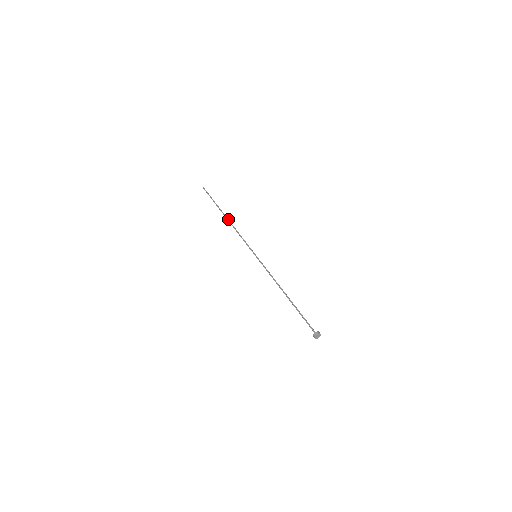
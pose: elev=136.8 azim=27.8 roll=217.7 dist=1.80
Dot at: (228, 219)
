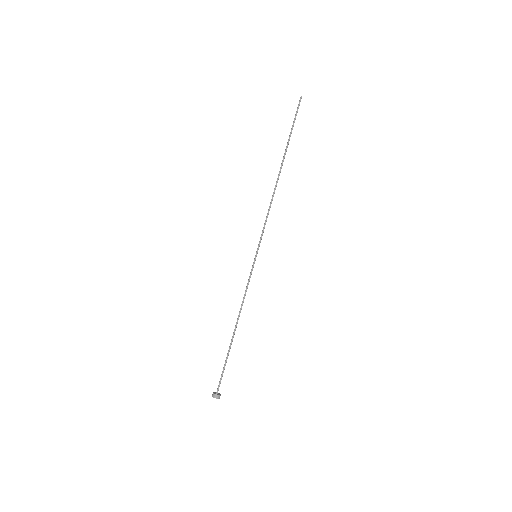
Dot at: occluded
